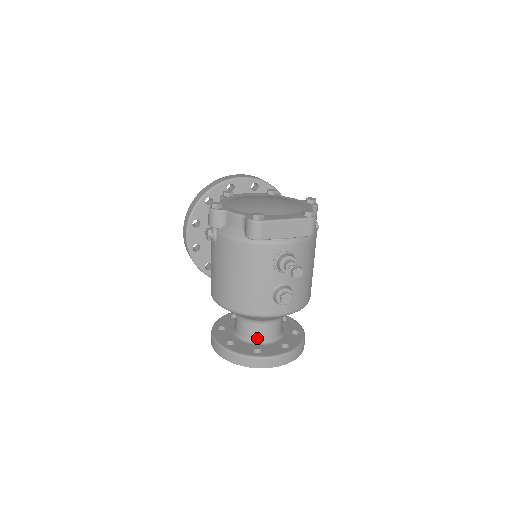
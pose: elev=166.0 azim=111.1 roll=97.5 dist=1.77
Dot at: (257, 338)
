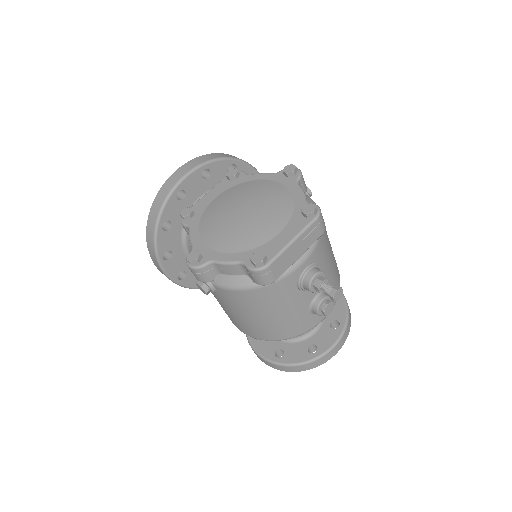
Dot at: (303, 334)
